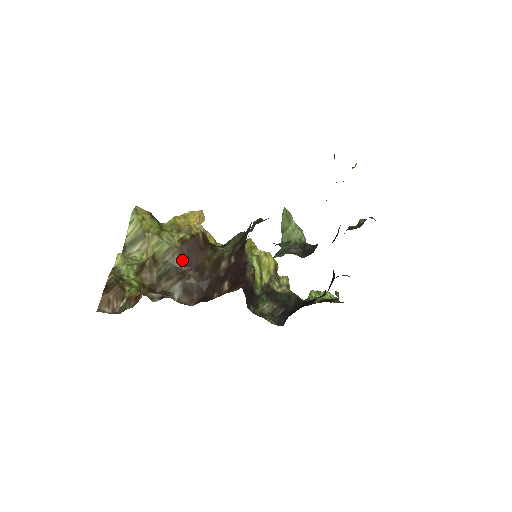
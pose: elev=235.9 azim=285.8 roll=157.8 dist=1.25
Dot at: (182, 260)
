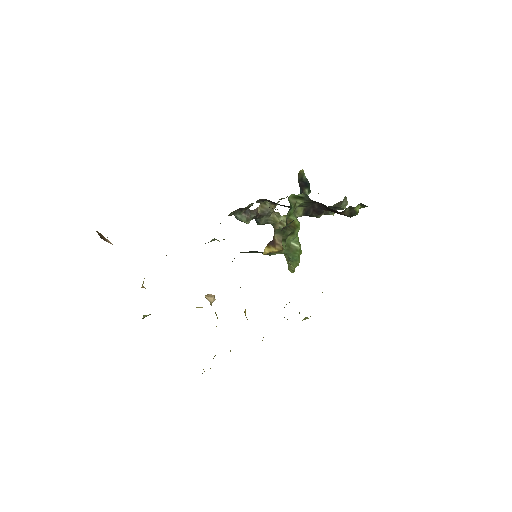
Dot at: occluded
